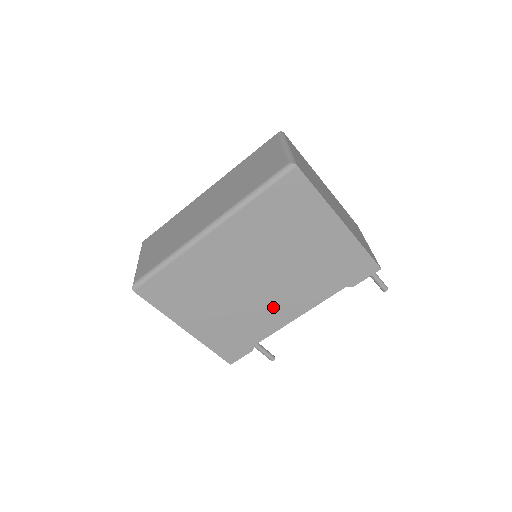
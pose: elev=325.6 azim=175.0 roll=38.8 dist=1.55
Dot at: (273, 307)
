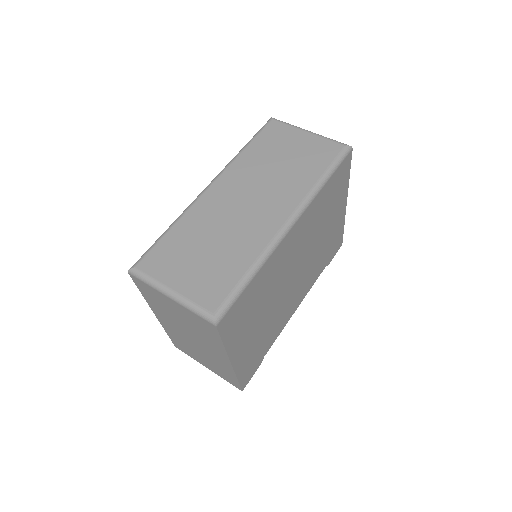
Dot at: (290, 304)
